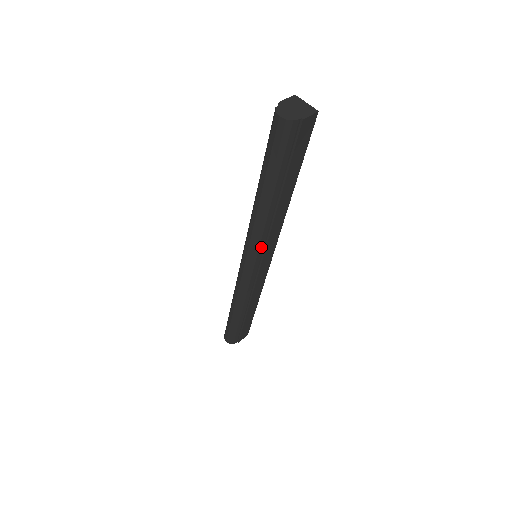
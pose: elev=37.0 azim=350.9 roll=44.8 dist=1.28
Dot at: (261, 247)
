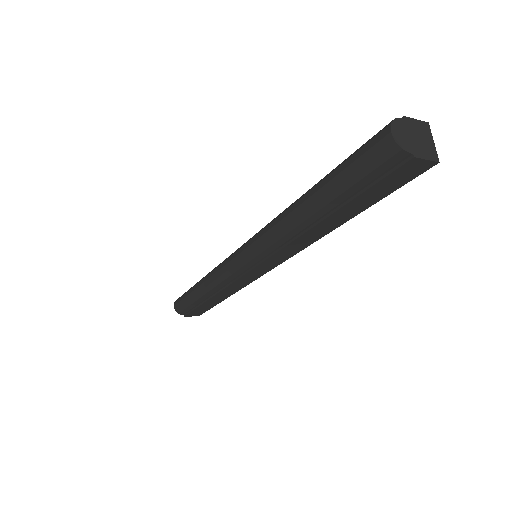
Dot at: (265, 253)
